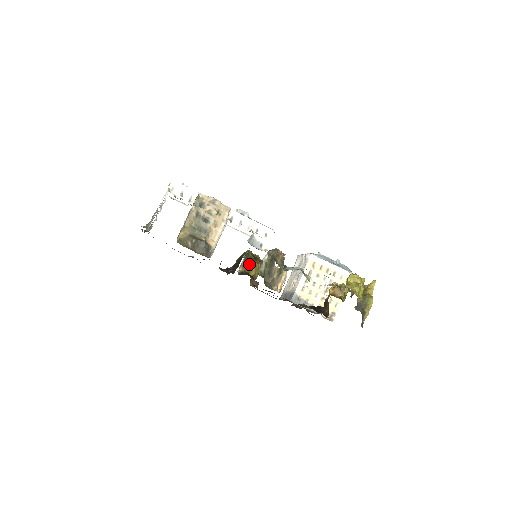
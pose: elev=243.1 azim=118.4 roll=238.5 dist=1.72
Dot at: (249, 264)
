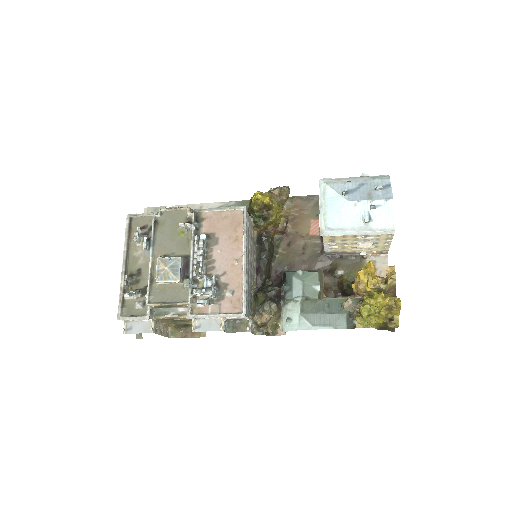
Dot at: (261, 226)
